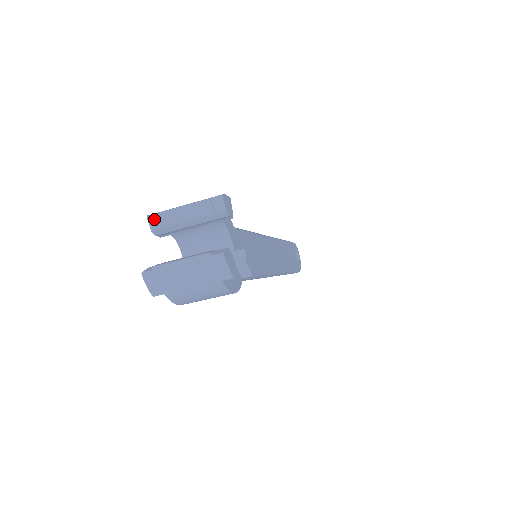
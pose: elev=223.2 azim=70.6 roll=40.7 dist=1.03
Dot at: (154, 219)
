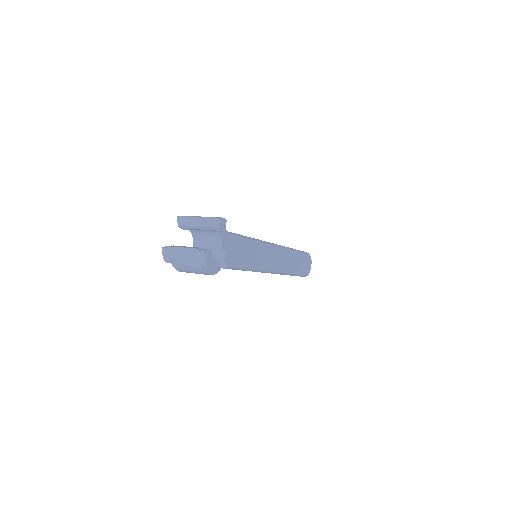
Dot at: (181, 219)
